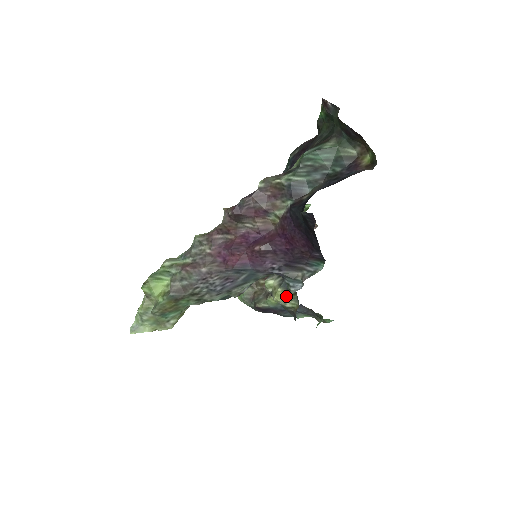
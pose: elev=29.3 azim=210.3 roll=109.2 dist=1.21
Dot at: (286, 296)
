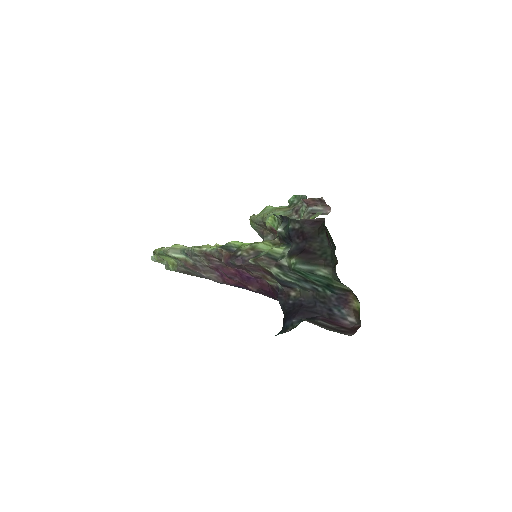
Dot at: occluded
